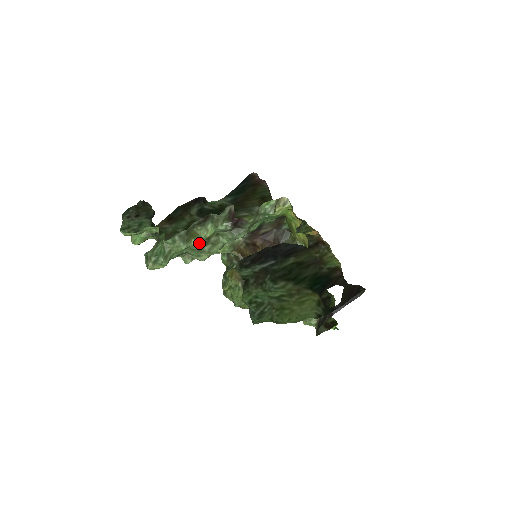
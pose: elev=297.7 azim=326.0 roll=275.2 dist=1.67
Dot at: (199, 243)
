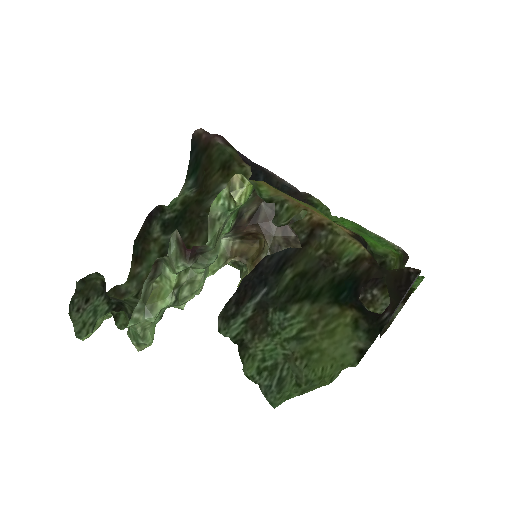
Dot at: (167, 302)
